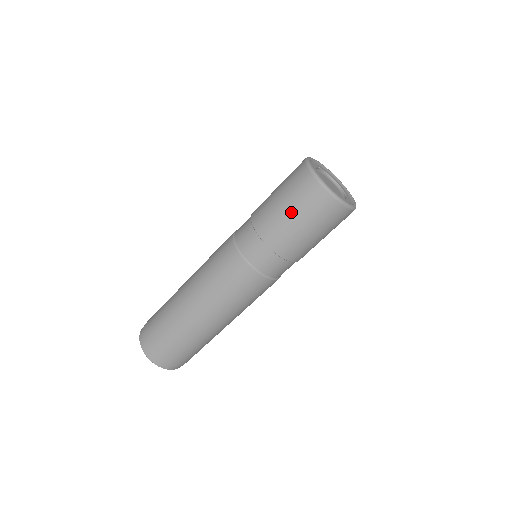
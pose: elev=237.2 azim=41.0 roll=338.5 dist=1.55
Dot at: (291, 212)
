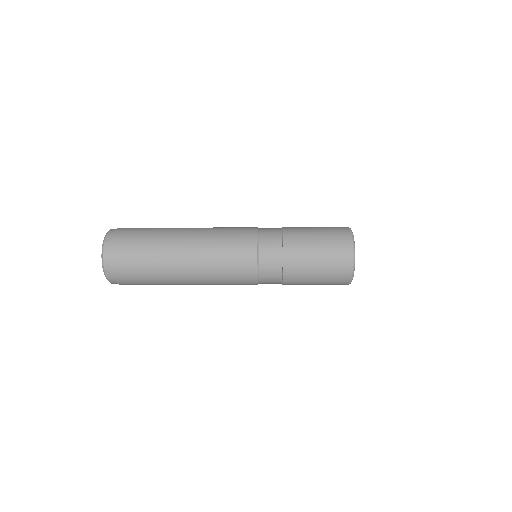
Dot at: occluded
